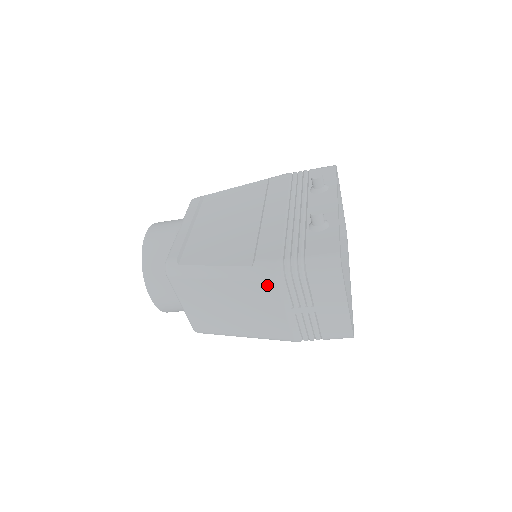
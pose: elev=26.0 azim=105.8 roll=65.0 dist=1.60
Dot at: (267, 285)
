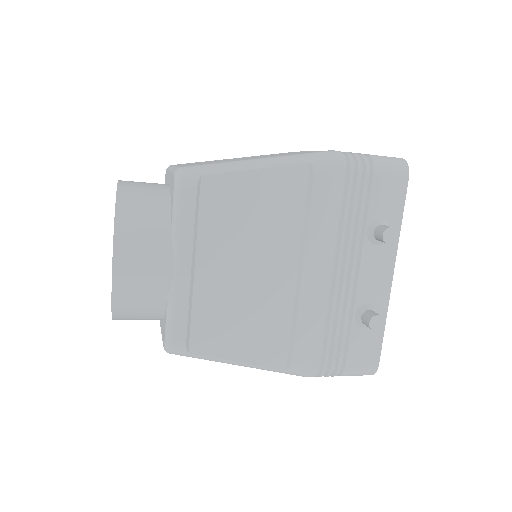
Dot at: occluded
